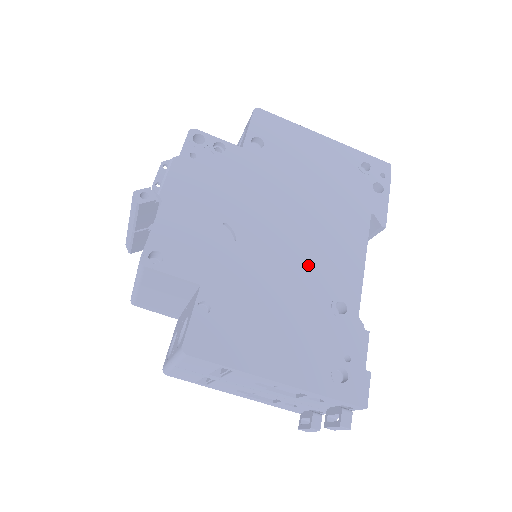
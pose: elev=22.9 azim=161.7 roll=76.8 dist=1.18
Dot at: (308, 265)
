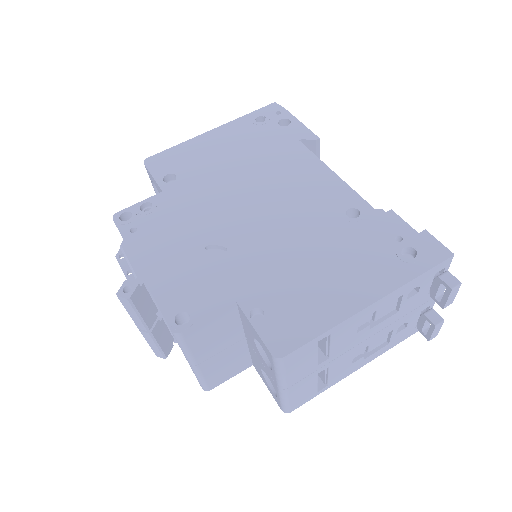
Dot at: (296, 212)
